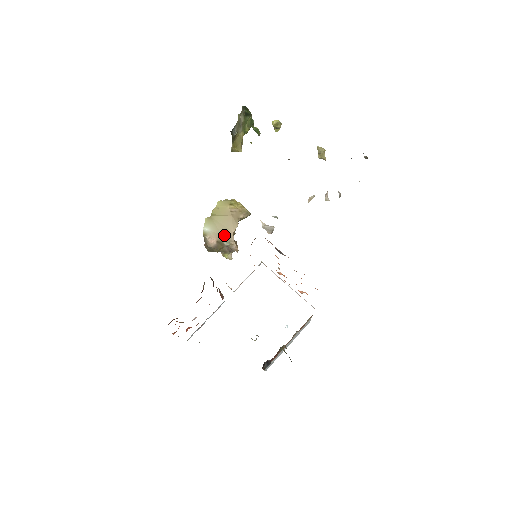
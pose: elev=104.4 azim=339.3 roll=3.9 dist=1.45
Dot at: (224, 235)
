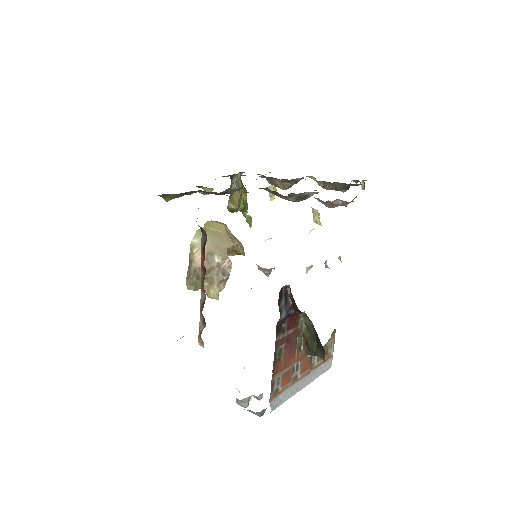
Dot at: (216, 247)
